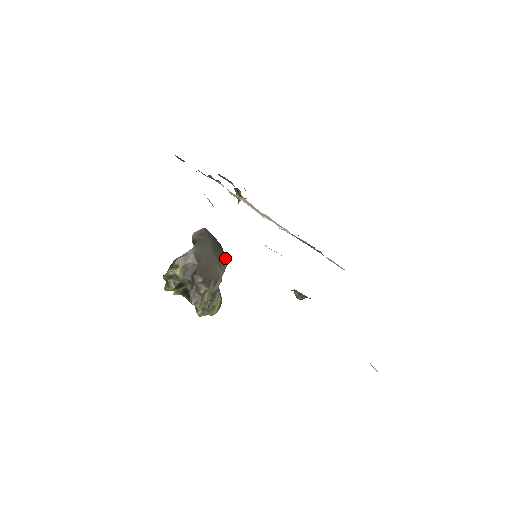
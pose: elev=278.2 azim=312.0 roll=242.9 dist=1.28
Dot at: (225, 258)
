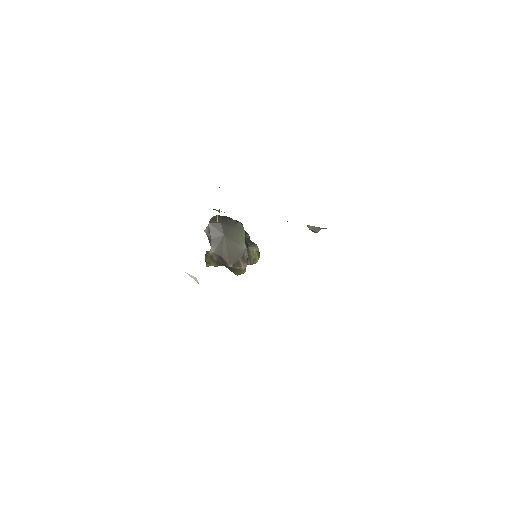
Dot at: (240, 228)
